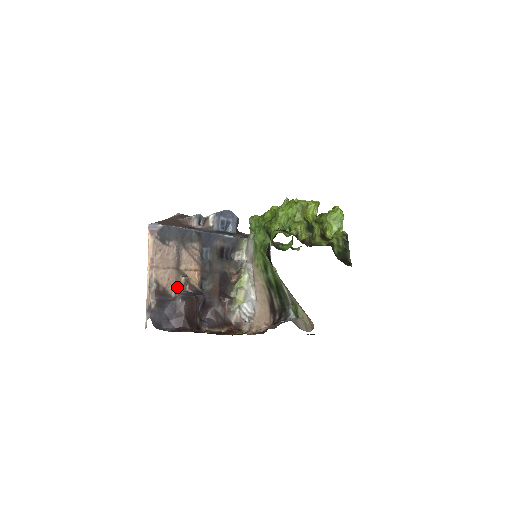
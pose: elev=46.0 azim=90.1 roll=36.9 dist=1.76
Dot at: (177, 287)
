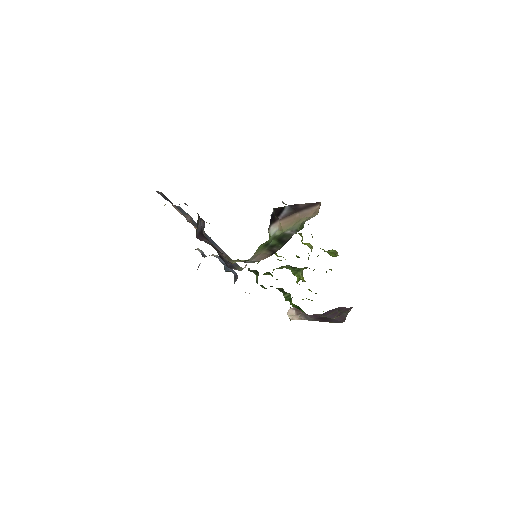
Dot at: occluded
